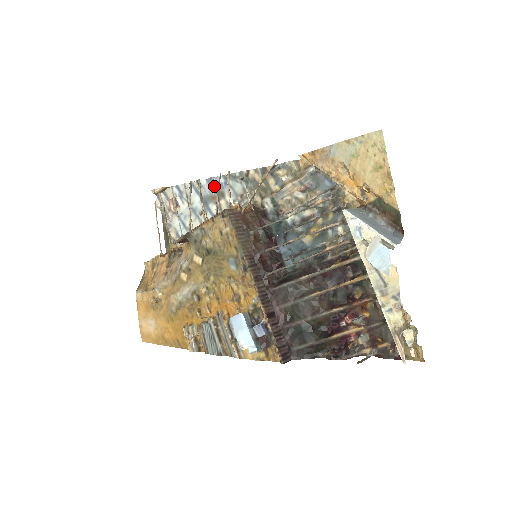
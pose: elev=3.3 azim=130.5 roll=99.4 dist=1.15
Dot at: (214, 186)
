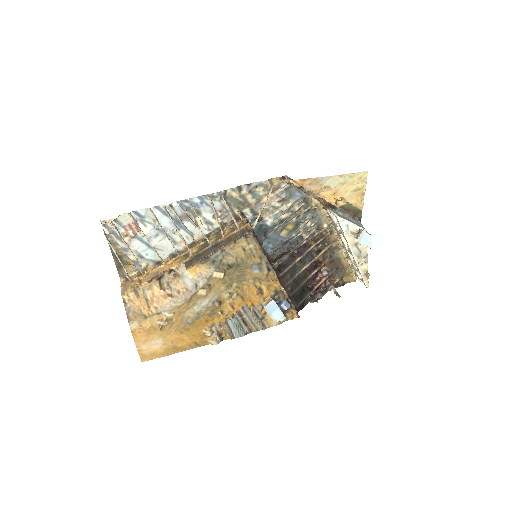
Dot at: (188, 206)
